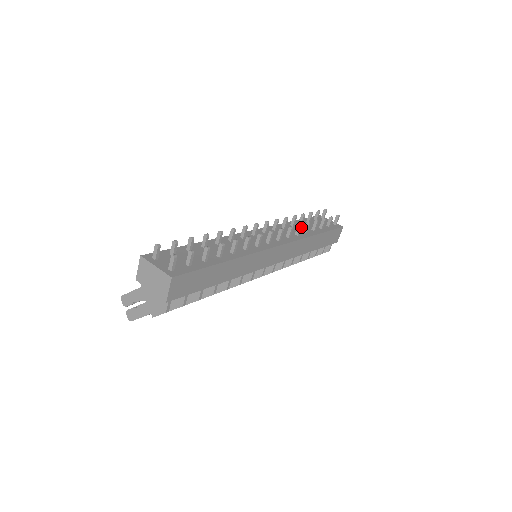
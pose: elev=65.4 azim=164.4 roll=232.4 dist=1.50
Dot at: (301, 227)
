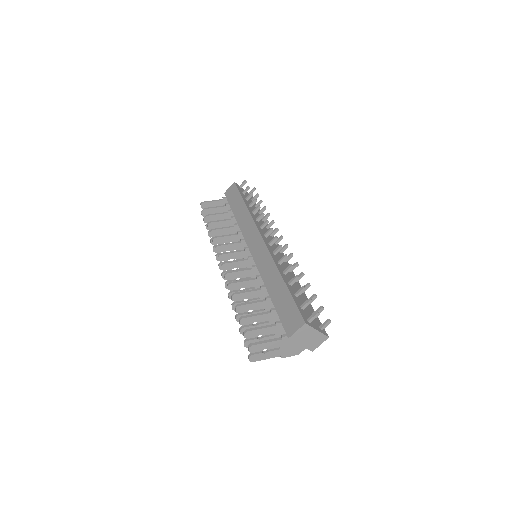
Dot at: (273, 222)
